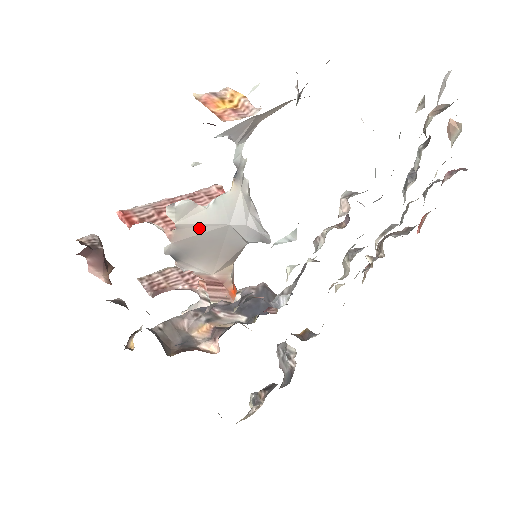
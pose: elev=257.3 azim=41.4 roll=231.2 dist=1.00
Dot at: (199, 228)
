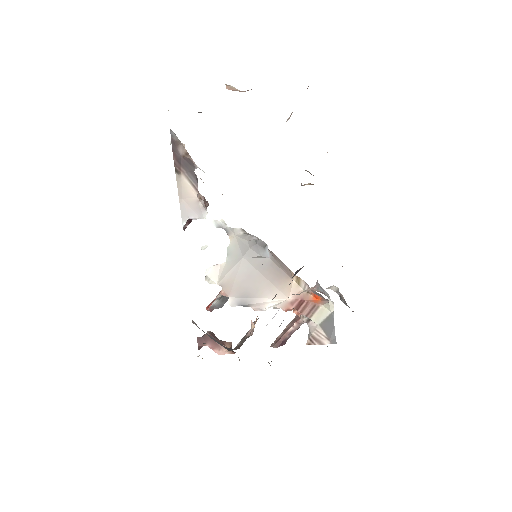
Dot at: (231, 275)
